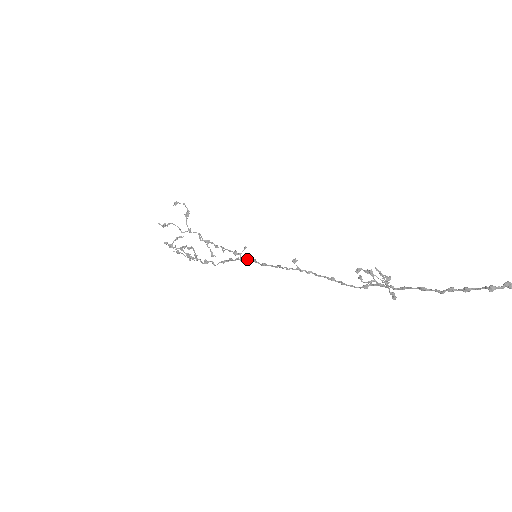
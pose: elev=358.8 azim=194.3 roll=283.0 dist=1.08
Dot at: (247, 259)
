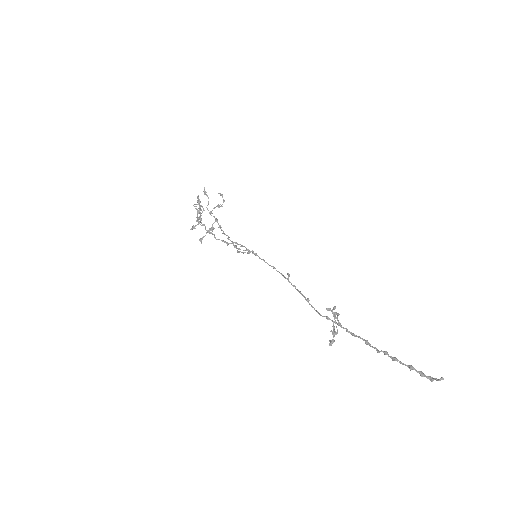
Dot at: occluded
